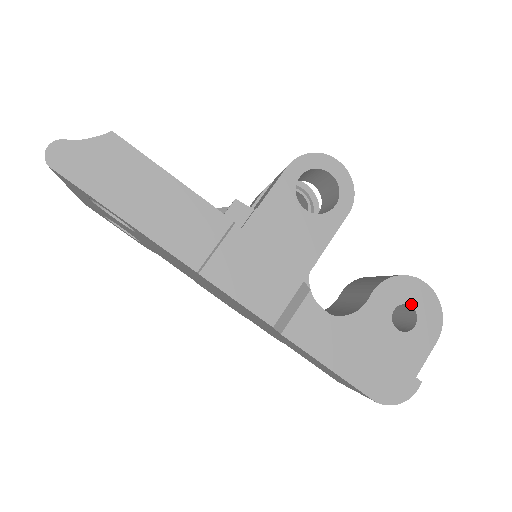
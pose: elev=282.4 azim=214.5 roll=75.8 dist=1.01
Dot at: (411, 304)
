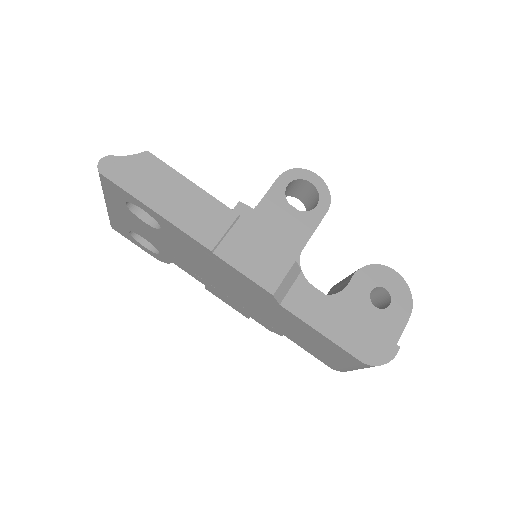
Dot at: (385, 287)
